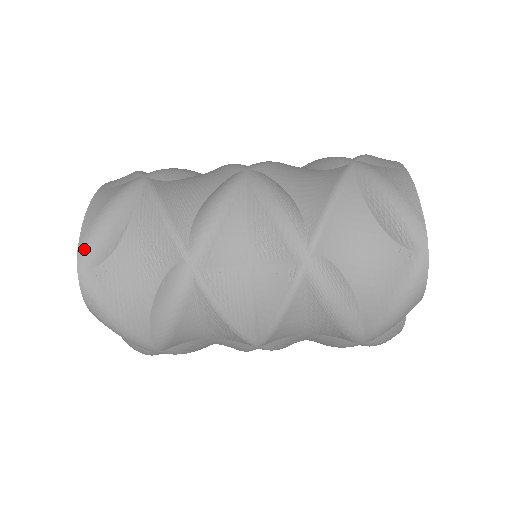
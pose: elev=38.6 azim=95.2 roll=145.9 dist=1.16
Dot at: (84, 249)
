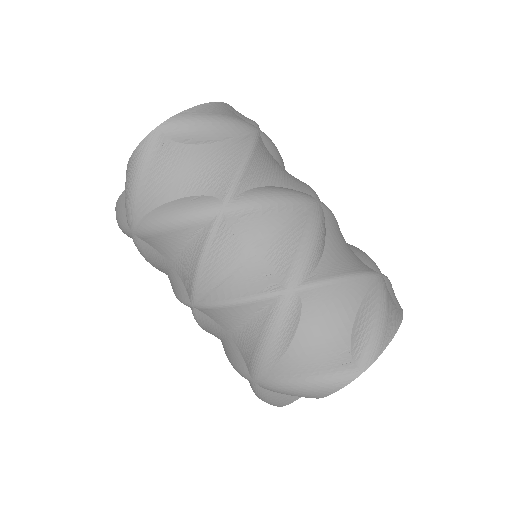
Dot at: (177, 121)
